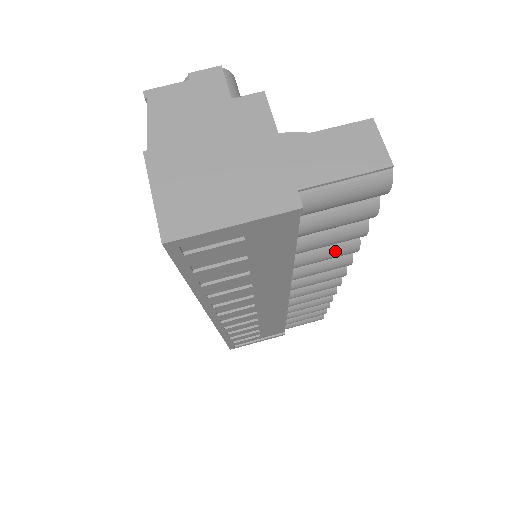
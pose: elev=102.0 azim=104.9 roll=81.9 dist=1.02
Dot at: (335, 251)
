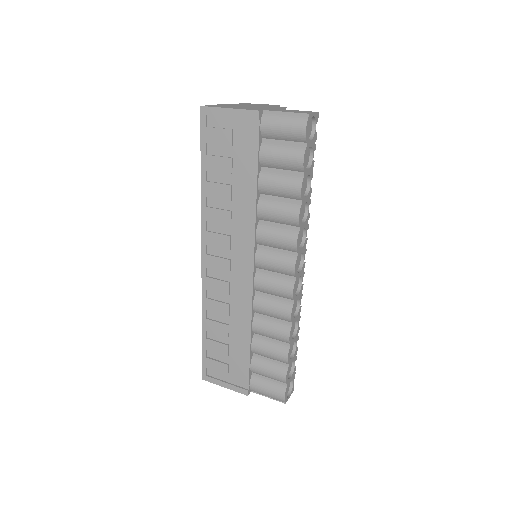
Dot at: (284, 207)
